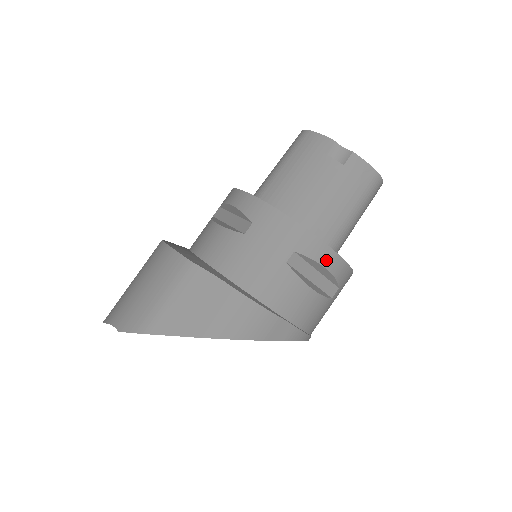
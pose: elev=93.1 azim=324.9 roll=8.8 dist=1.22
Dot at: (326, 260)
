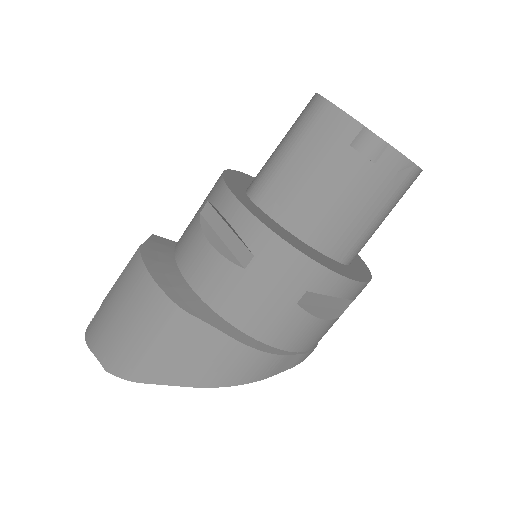
Dot at: (344, 291)
